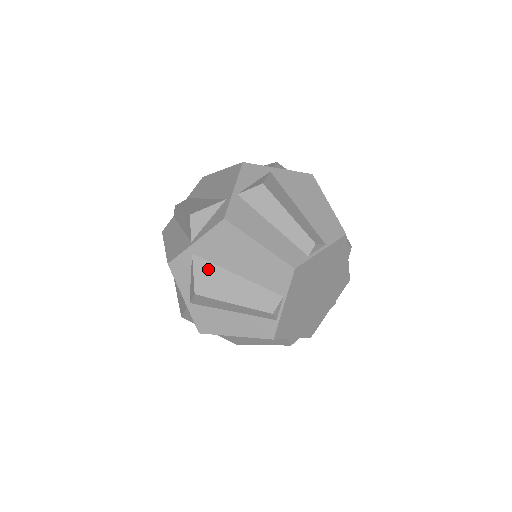
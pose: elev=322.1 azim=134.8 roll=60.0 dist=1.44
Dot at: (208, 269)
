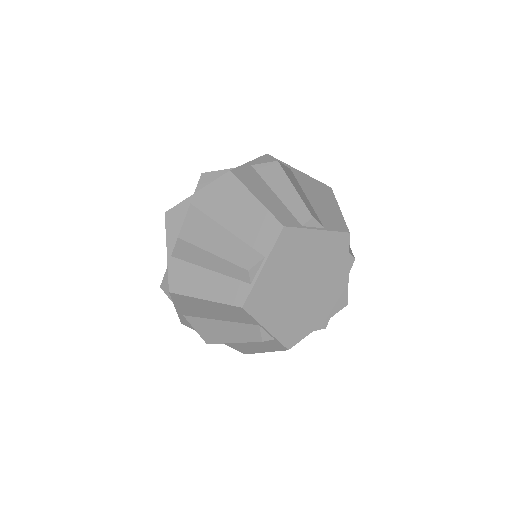
Dot at: (200, 219)
